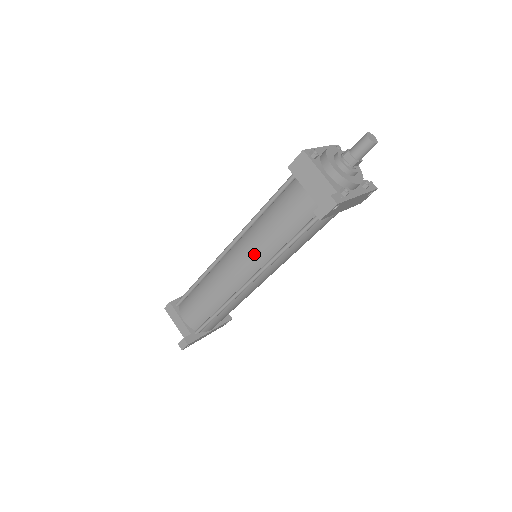
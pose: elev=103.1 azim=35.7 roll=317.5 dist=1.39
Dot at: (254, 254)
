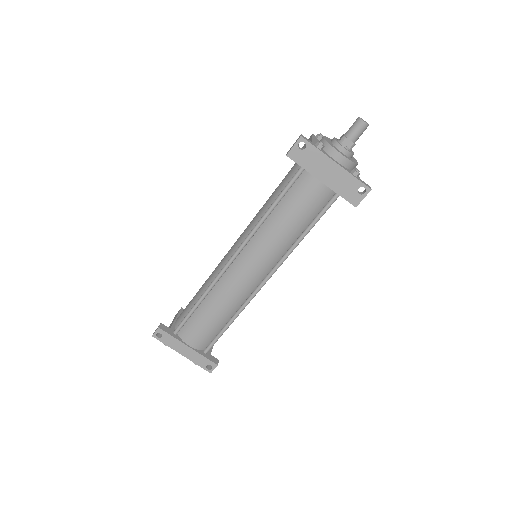
Dot at: (247, 229)
